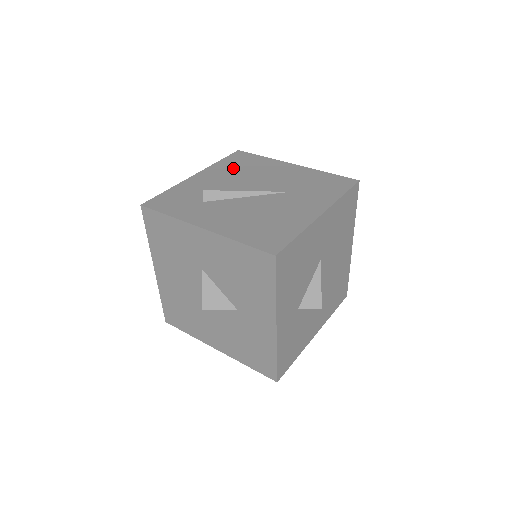
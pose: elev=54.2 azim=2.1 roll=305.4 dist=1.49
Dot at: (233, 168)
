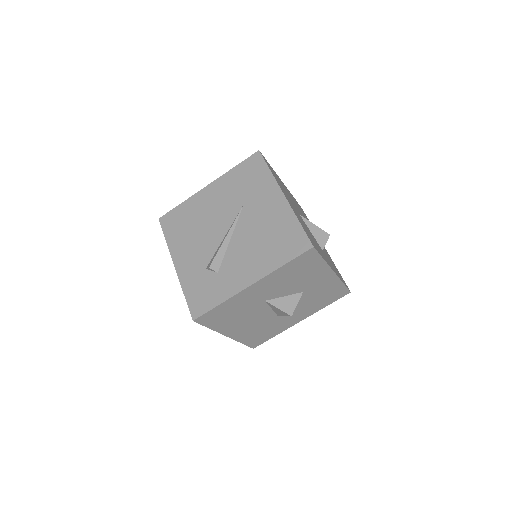
Dot at: (184, 233)
